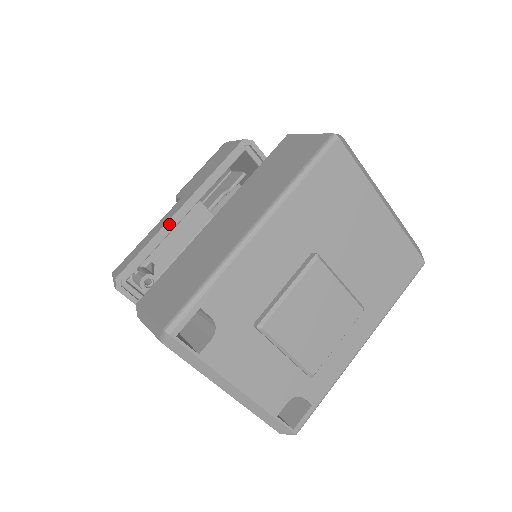
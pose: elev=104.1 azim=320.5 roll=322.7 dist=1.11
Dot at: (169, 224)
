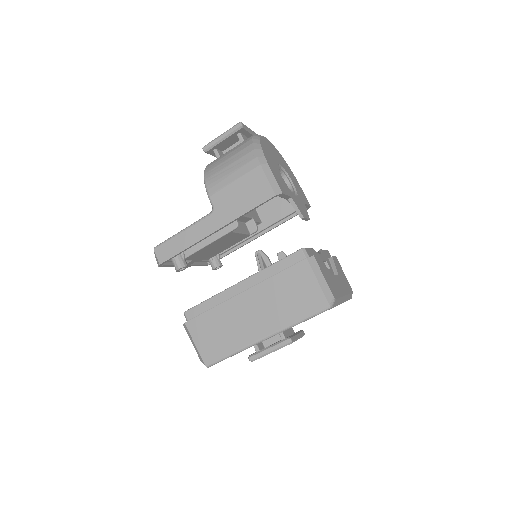
Dot at: occluded
